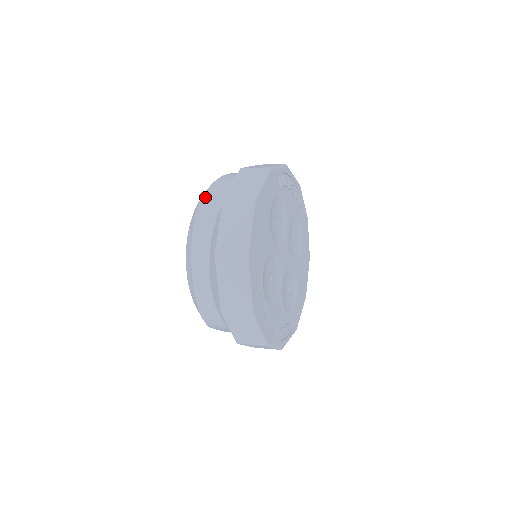
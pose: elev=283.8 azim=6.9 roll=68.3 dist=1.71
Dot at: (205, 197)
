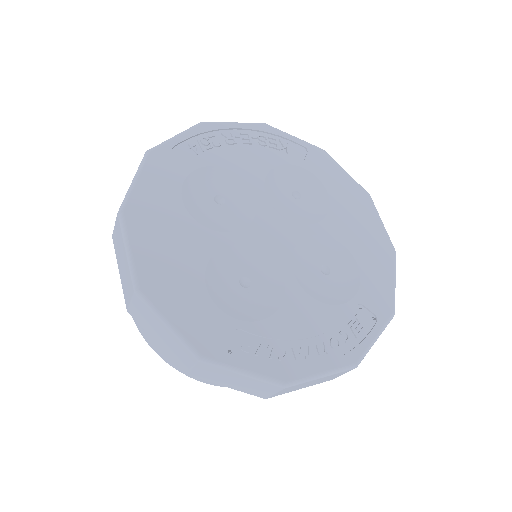
Dot at: occluded
